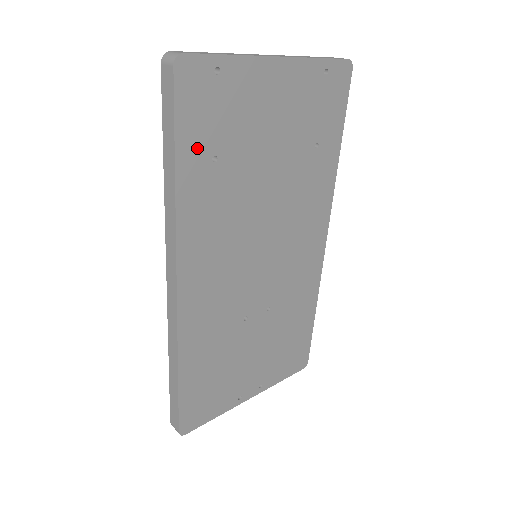
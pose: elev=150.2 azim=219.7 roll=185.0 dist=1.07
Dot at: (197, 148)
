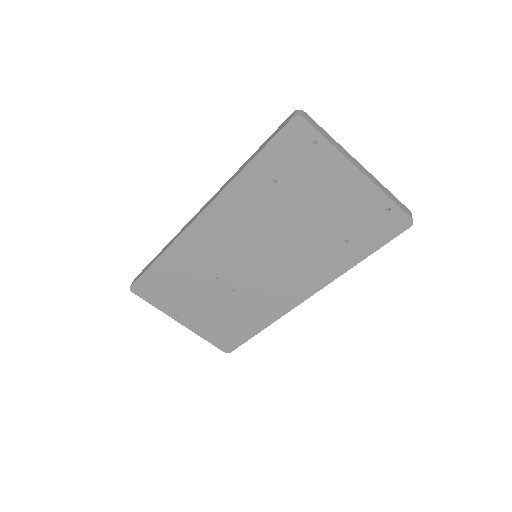
Dot at: (270, 166)
